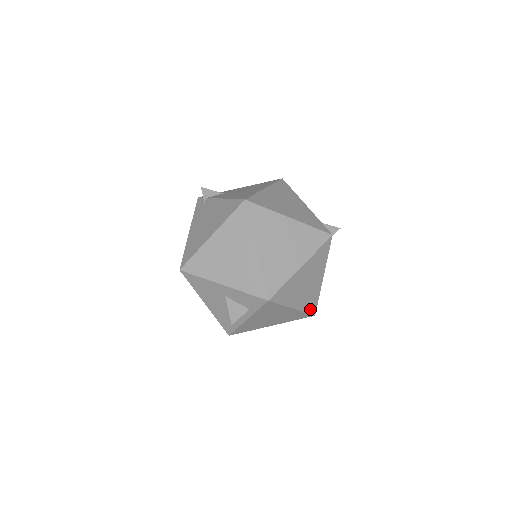
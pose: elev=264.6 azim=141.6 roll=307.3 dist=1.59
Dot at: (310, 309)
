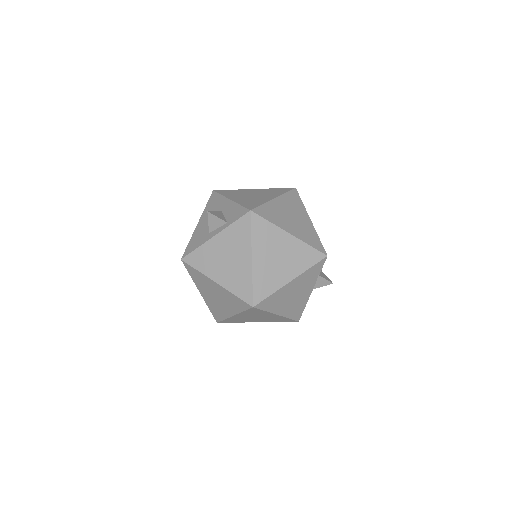
Dot at: (257, 290)
